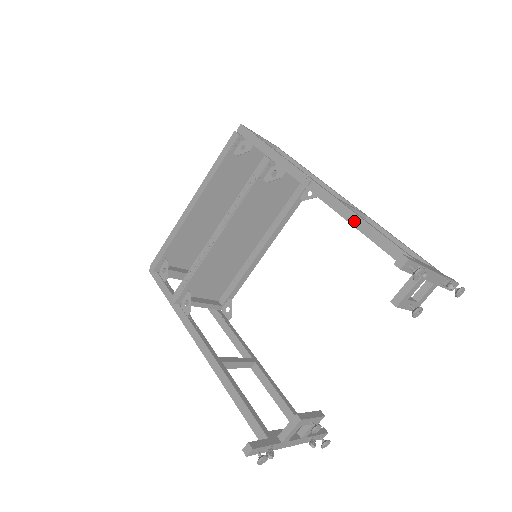
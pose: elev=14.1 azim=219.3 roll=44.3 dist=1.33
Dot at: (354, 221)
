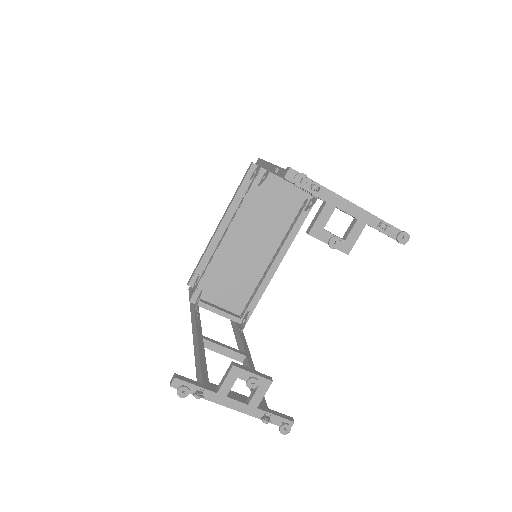
Dot at: occluded
